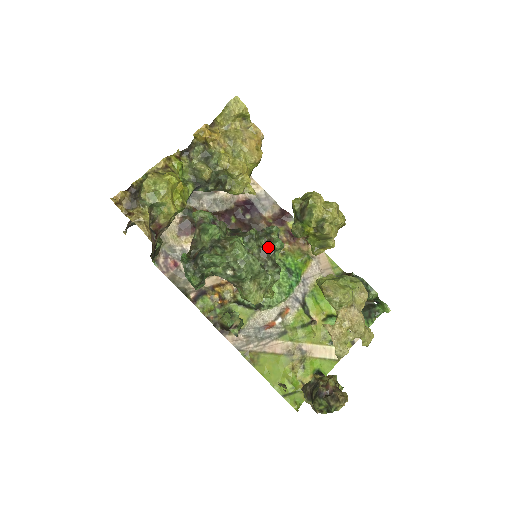
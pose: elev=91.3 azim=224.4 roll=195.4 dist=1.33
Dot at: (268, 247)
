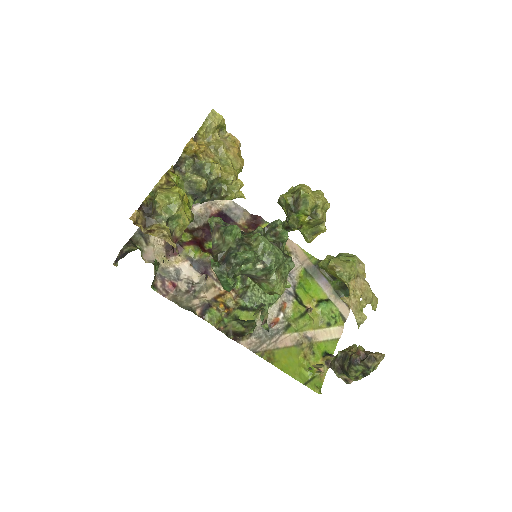
Dot at: (275, 241)
